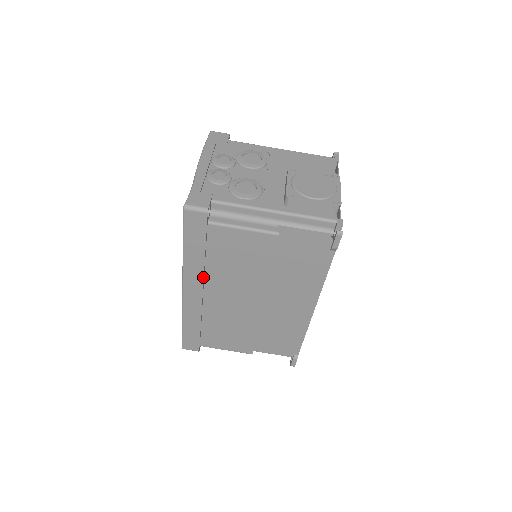
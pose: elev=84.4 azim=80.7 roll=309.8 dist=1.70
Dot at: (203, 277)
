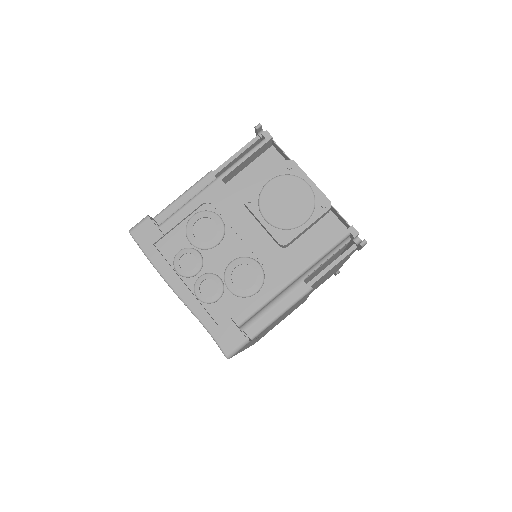
Dot at: occluded
